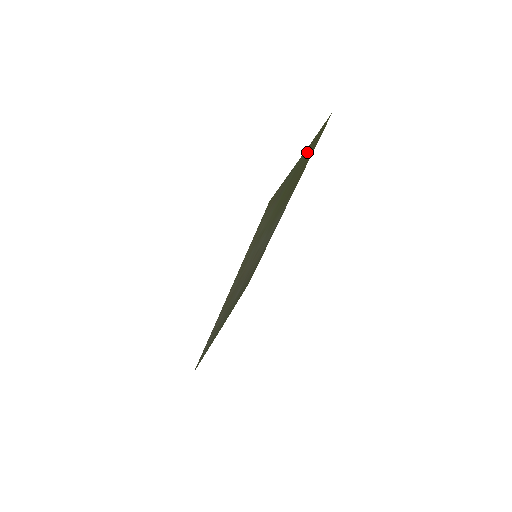
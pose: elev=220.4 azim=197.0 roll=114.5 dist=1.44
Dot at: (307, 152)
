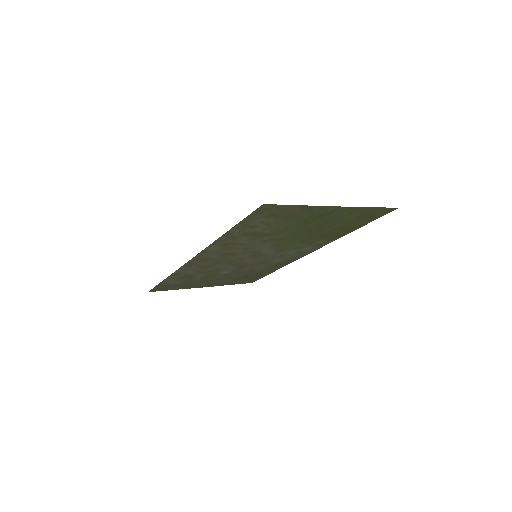
Dot at: (345, 213)
